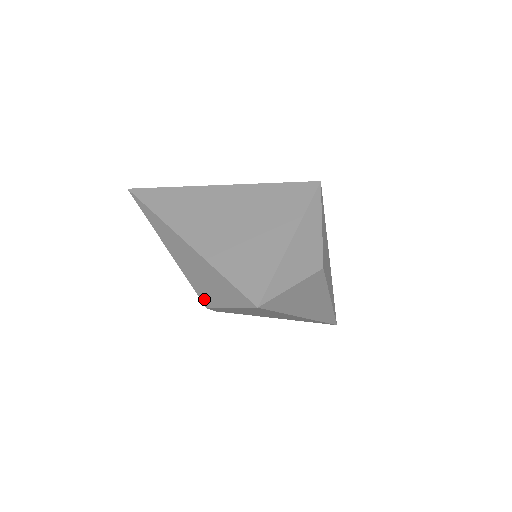
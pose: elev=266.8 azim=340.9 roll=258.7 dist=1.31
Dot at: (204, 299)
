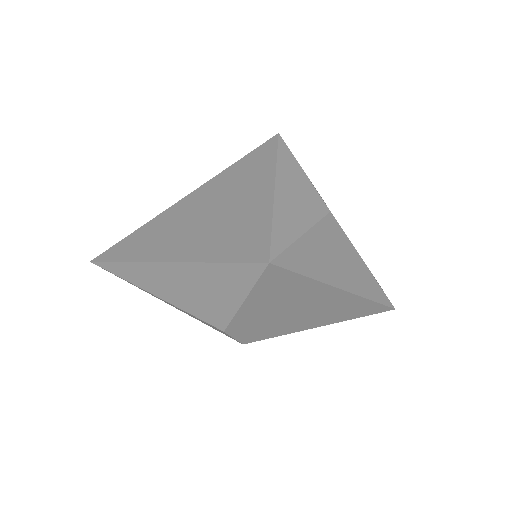
Dot at: (215, 321)
